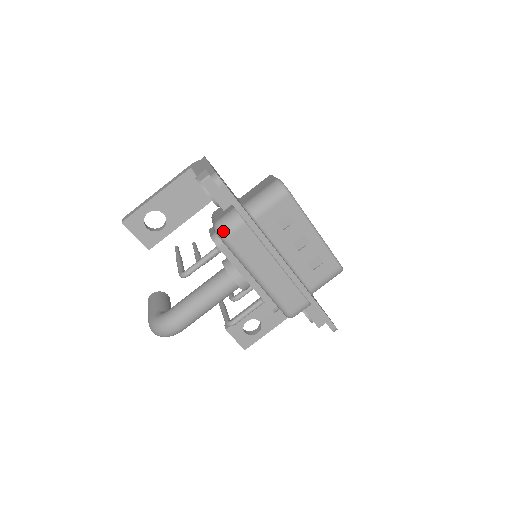
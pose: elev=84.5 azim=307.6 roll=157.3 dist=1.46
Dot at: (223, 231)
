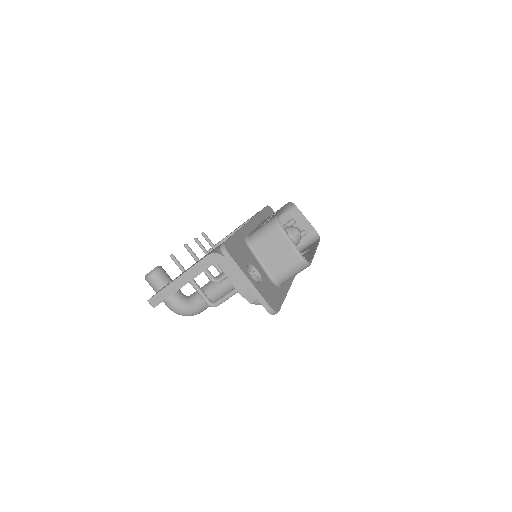
Dot at: occluded
